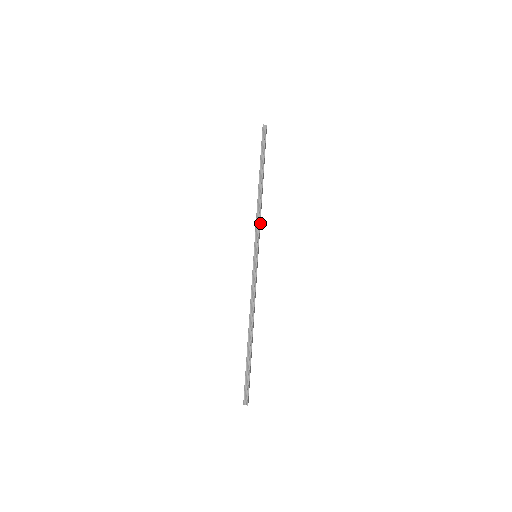
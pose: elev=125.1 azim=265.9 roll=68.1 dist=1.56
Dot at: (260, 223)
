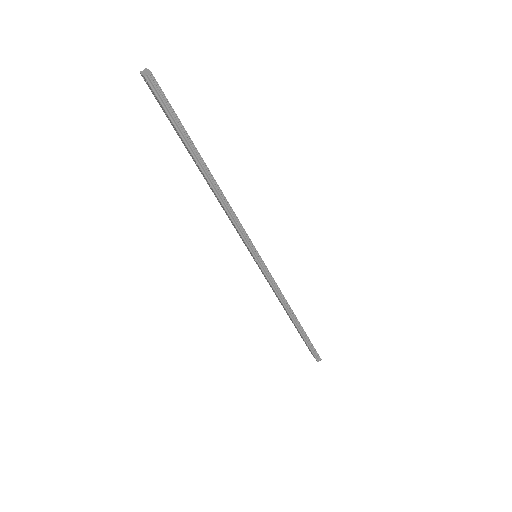
Dot at: occluded
